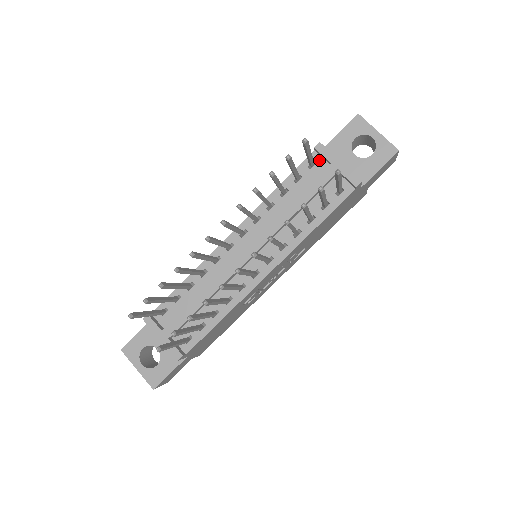
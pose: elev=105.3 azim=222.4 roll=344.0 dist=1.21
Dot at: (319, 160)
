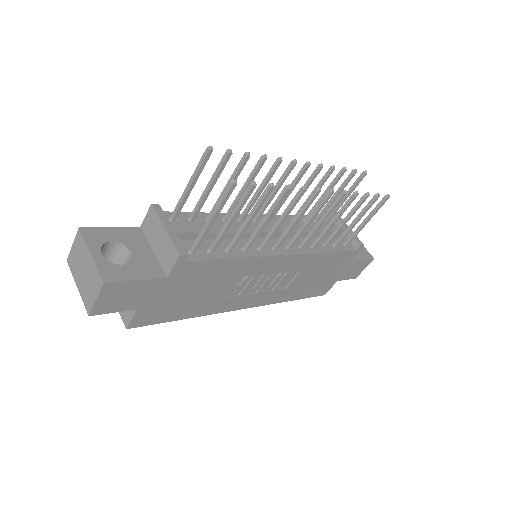
Dot at: occluded
